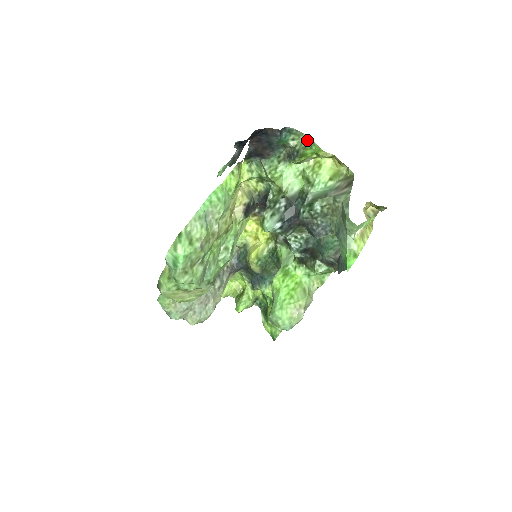
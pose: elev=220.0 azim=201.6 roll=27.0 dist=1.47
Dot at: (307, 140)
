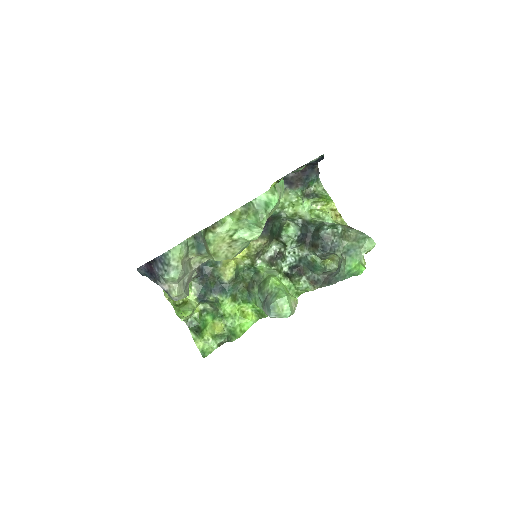
Dot at: (324, 191)
